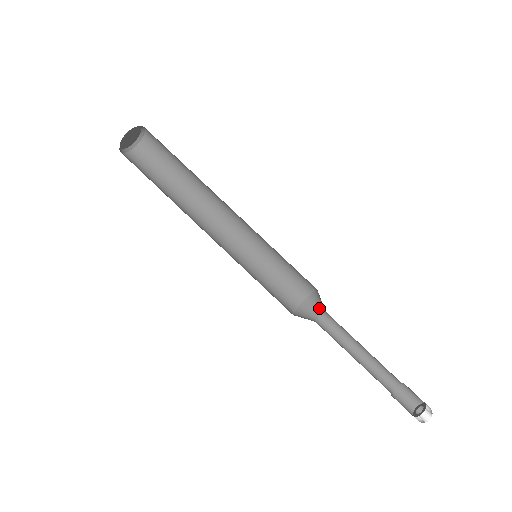
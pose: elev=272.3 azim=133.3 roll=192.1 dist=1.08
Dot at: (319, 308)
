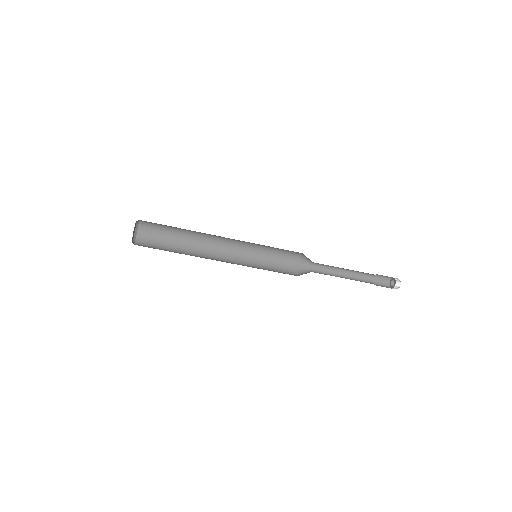
Dot at: (311, 261)
